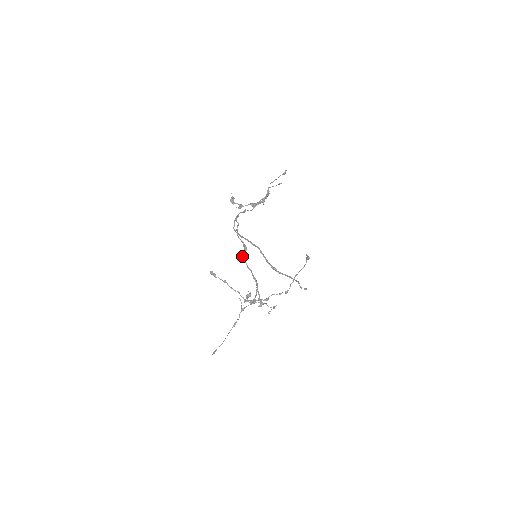
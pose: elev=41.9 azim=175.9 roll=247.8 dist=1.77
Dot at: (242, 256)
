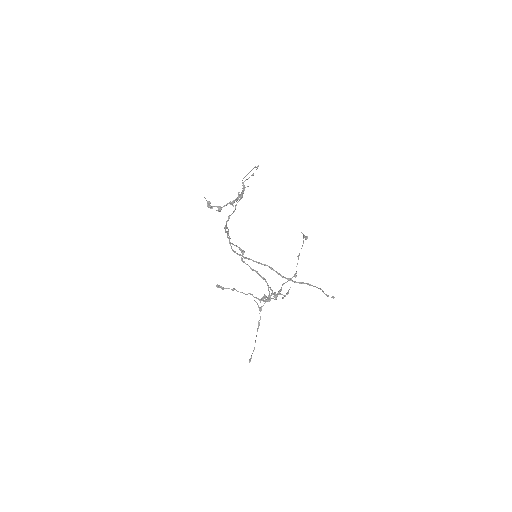
Dot at: (242, 260)
